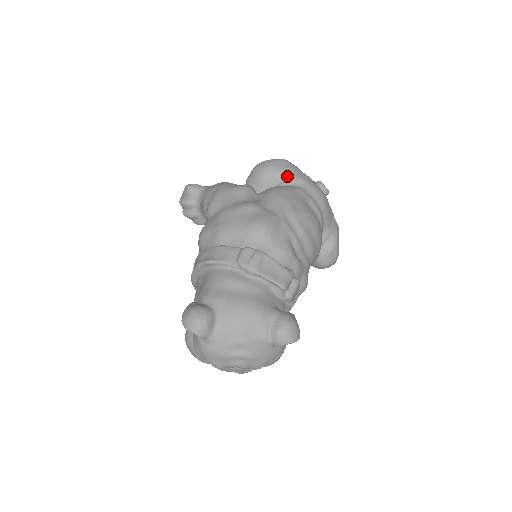
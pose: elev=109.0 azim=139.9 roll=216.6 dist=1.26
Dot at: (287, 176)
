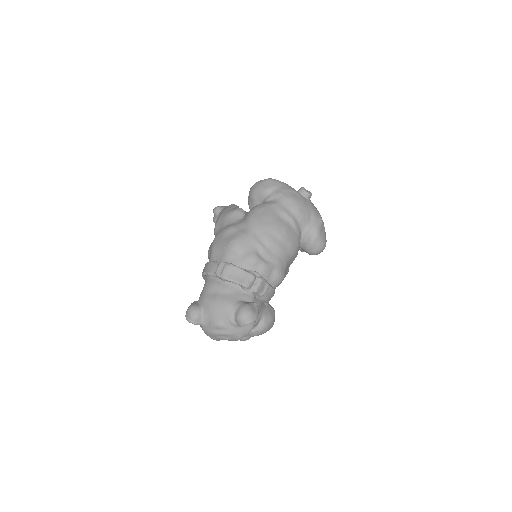
Dot at: (268, 193)
